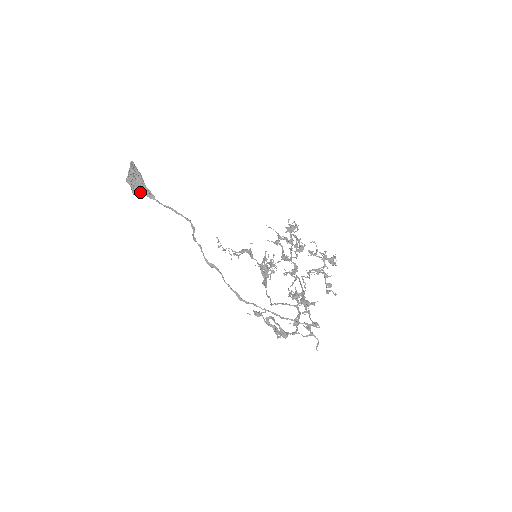
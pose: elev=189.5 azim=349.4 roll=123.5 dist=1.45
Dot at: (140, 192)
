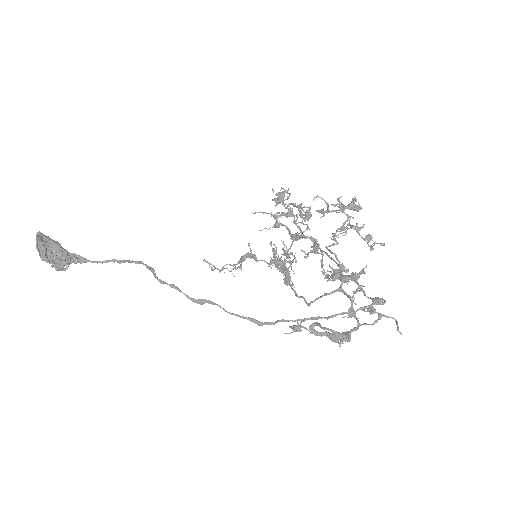
Dot at: (66, 263)
